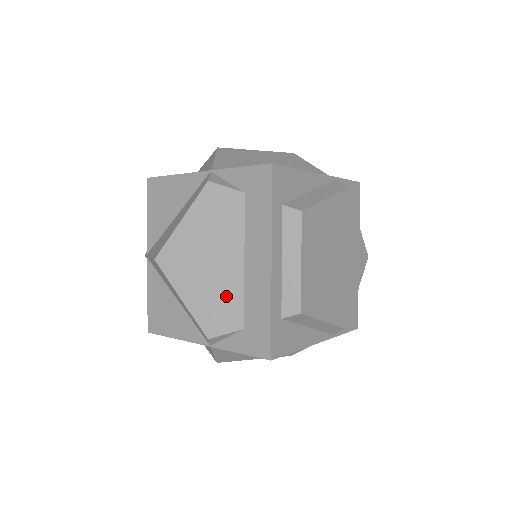
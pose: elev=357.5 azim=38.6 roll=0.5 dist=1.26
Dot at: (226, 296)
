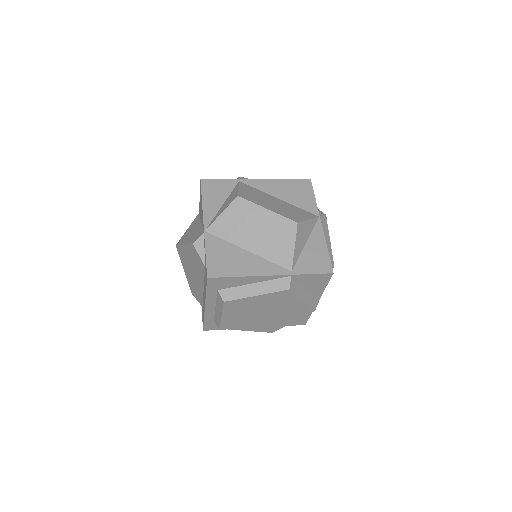
Dot at: (198, 290)
